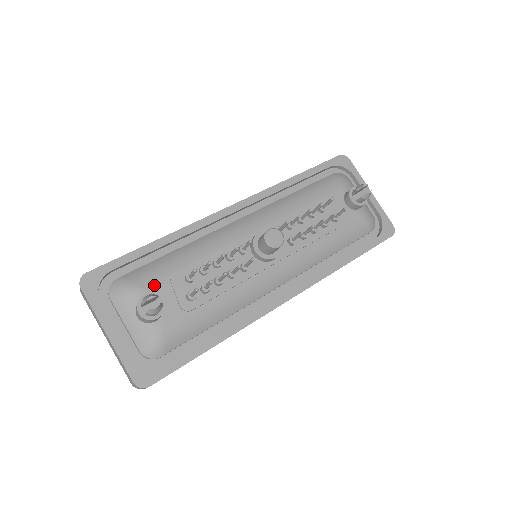
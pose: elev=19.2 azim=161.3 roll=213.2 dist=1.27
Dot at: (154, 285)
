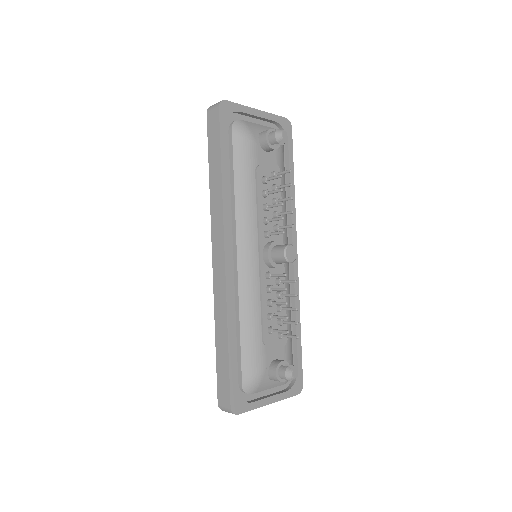
Dot at: (264, 360)
